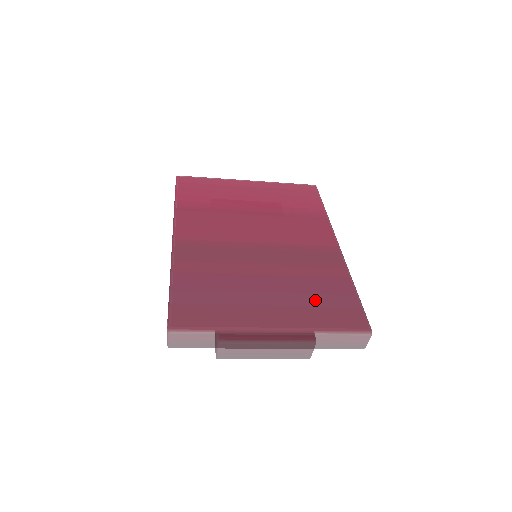
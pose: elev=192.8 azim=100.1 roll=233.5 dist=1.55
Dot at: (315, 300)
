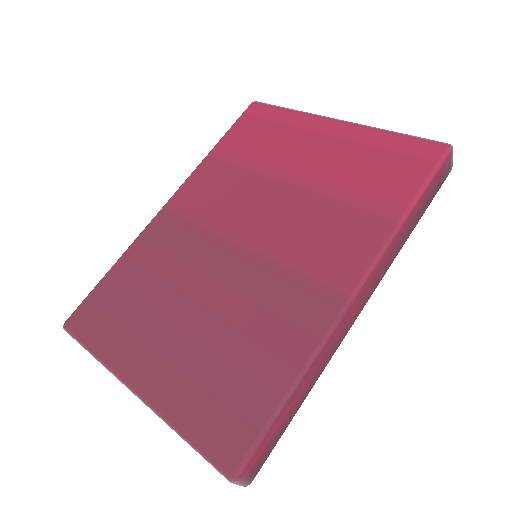
Dot at: (215, 374)
